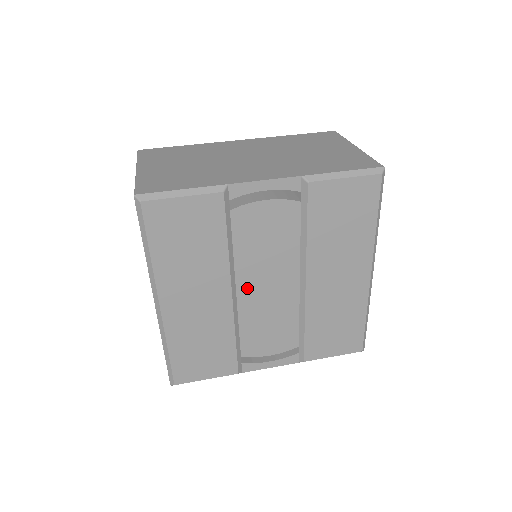
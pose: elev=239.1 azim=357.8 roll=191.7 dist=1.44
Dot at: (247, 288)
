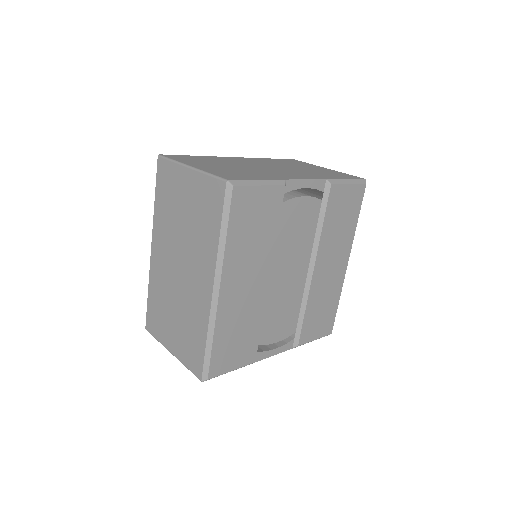
Dot at: (277, 275)
